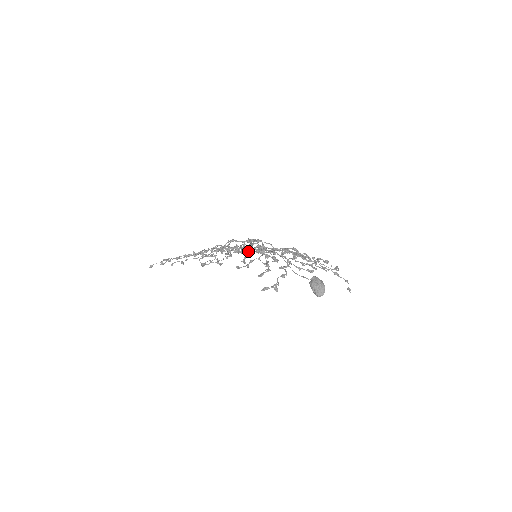
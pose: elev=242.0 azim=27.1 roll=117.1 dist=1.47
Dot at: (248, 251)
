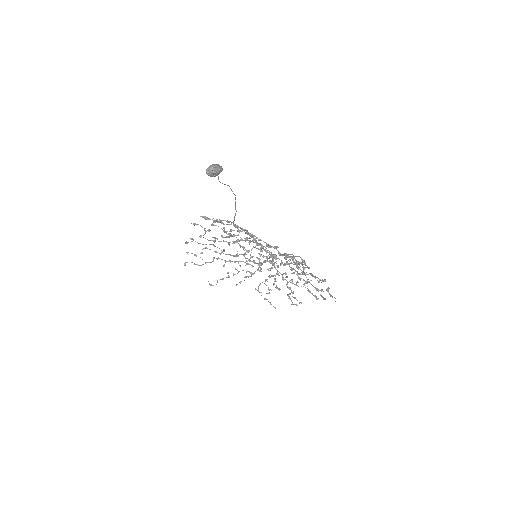
Dot at: (259, 261)
